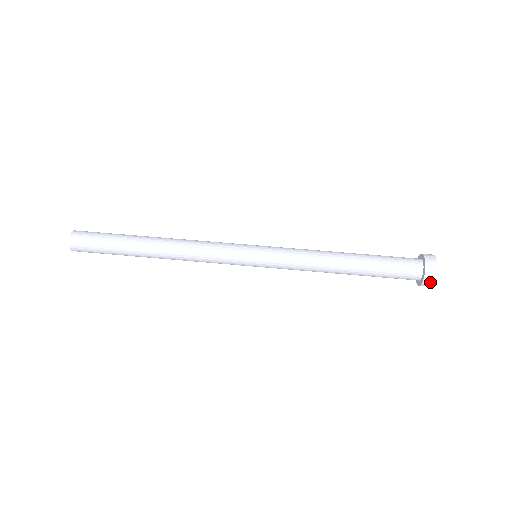
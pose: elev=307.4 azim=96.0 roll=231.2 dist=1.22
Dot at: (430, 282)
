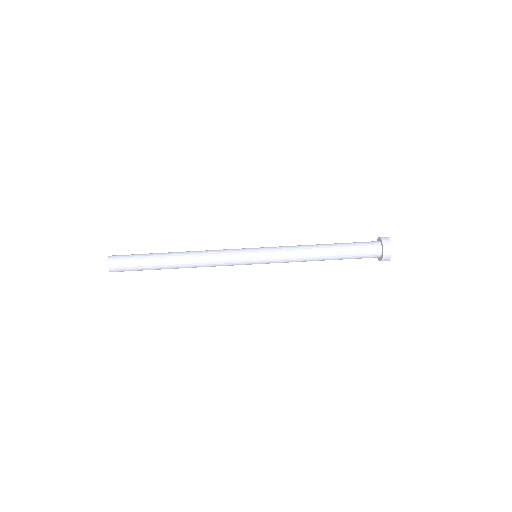
Dot at: (388, 255)
